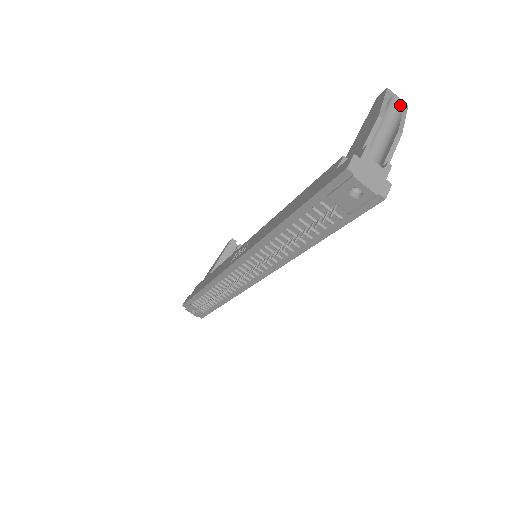
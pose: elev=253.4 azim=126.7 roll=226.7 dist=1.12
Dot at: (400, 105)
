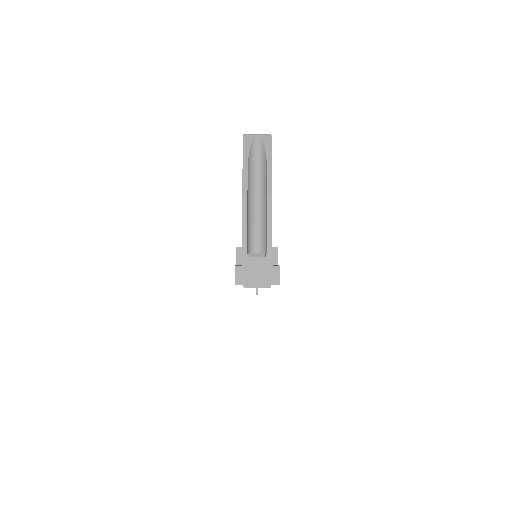
Dot at: (263, 146)
